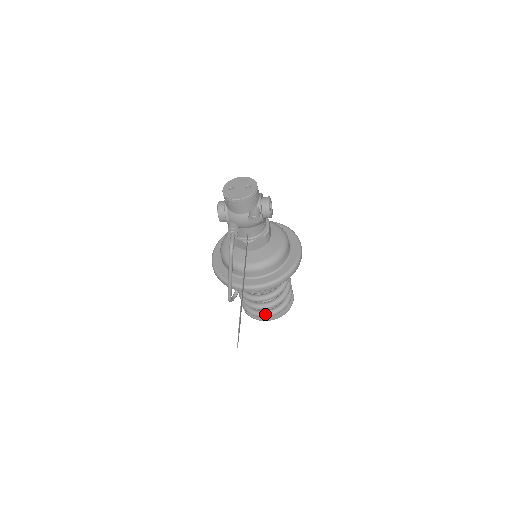
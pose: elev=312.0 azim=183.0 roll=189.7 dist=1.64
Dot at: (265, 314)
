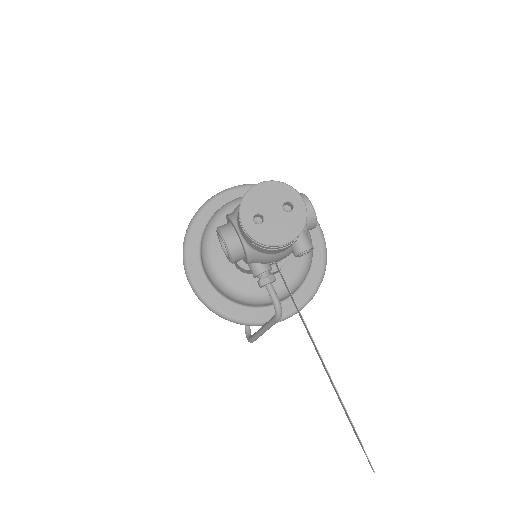
Dot at: occluded
